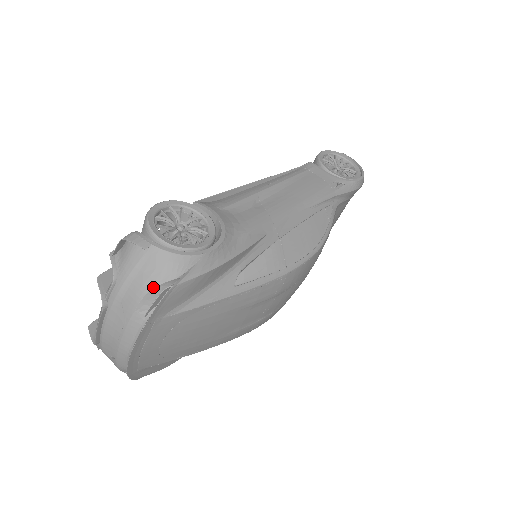
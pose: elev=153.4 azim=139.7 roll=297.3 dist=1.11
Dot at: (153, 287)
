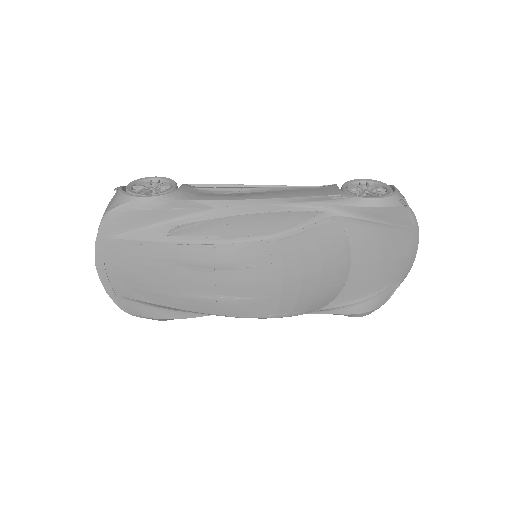
Dot at: (106, 212)
